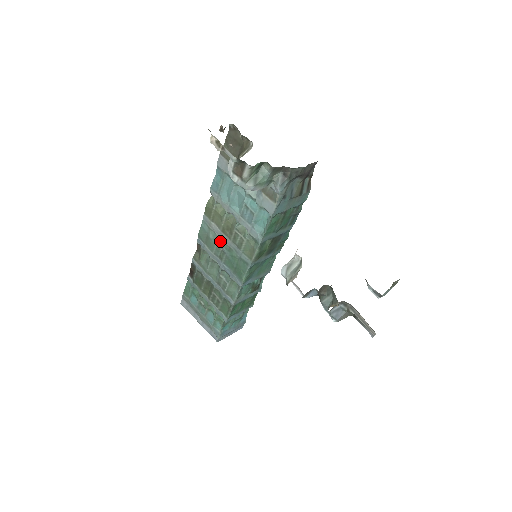
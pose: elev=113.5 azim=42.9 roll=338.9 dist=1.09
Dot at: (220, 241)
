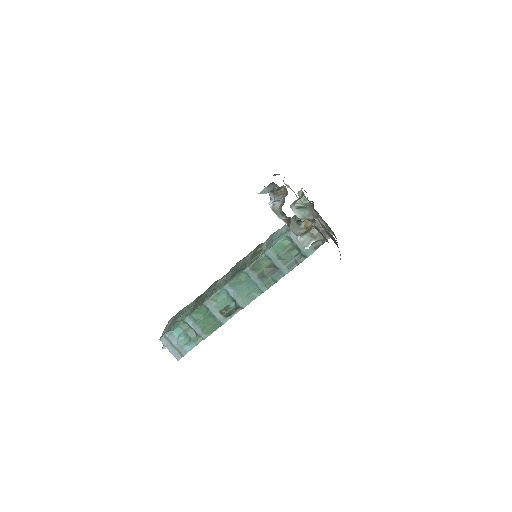
Dot at: (245, 261)
